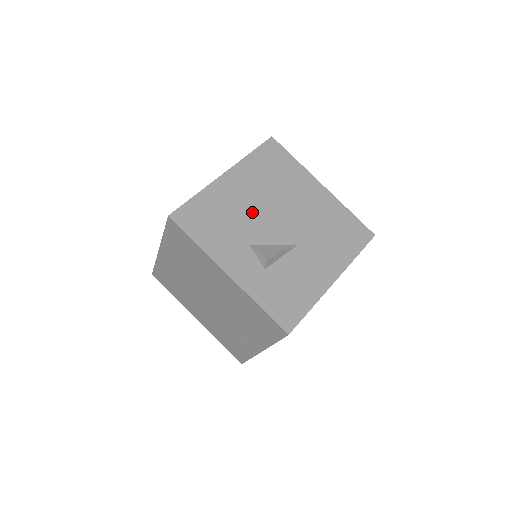
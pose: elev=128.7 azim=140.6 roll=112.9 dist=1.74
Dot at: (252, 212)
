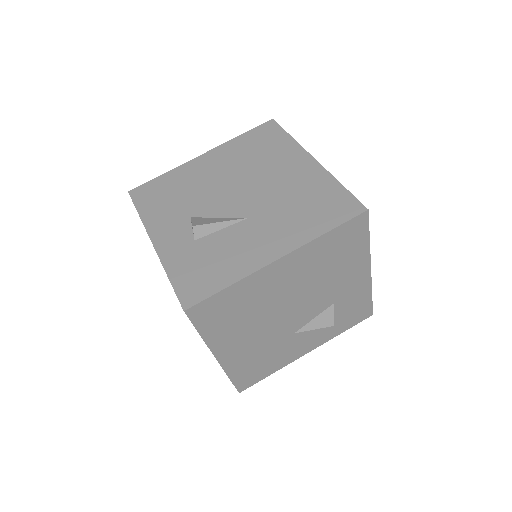
Dot at: (211, 187)
